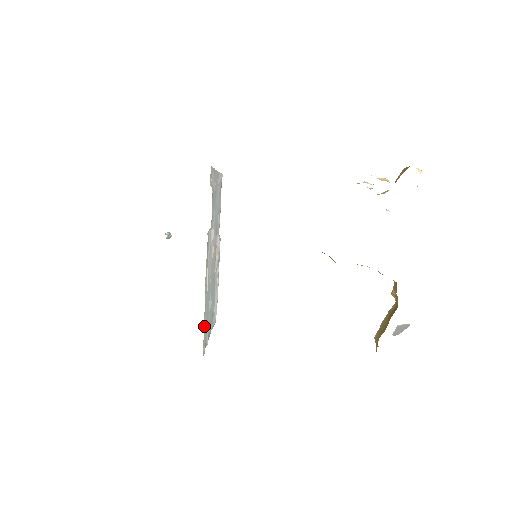
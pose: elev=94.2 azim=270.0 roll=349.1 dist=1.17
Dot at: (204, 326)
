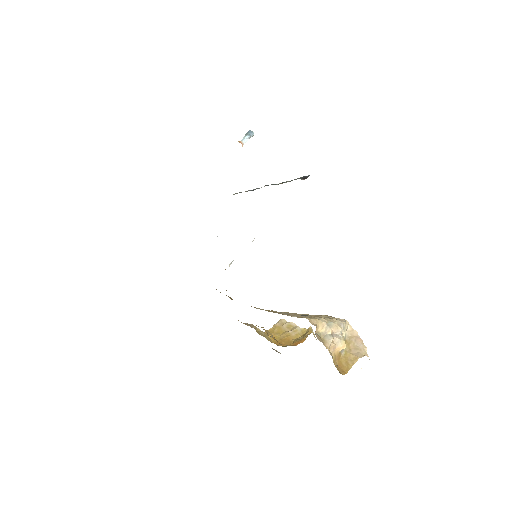
Dot at: occluded
